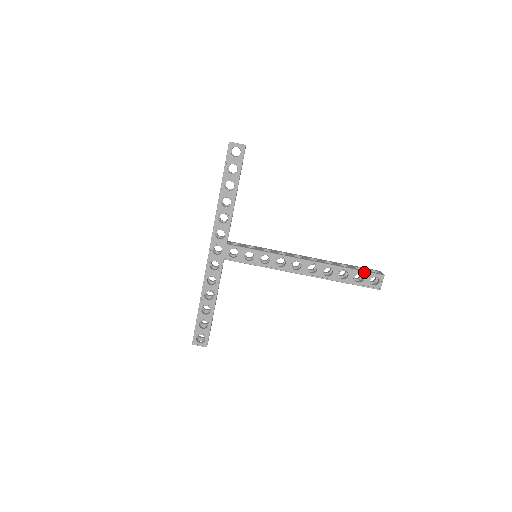
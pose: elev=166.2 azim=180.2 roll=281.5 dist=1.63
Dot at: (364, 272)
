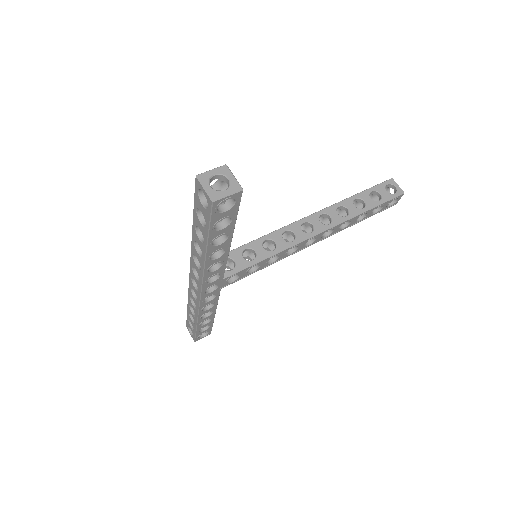
Dot at: (384, 203)
